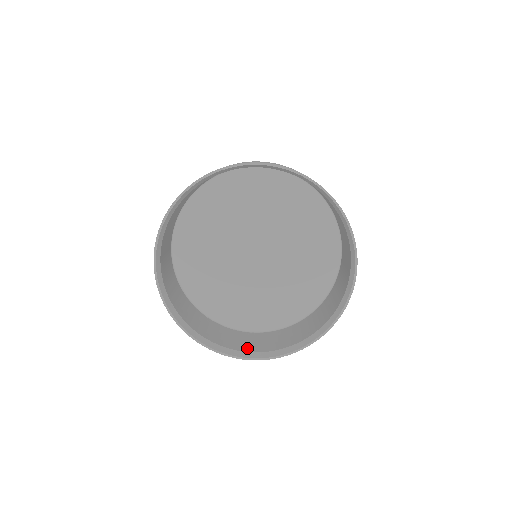
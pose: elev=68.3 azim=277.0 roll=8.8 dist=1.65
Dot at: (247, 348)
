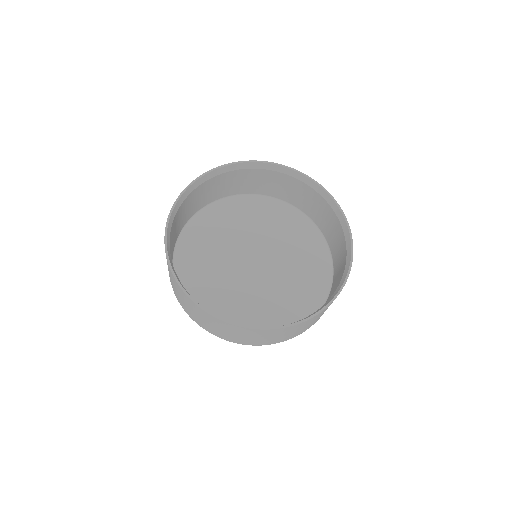
Dot at: occluded
